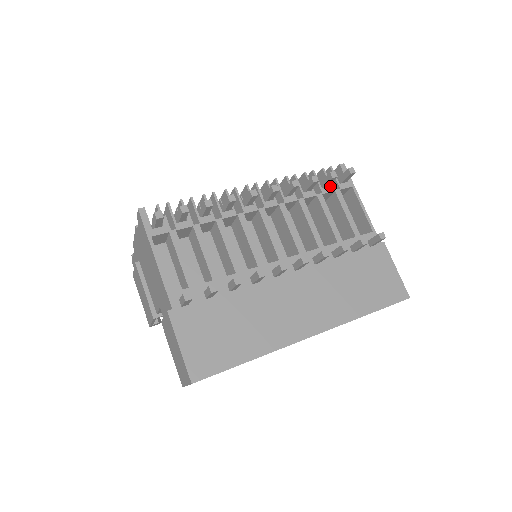
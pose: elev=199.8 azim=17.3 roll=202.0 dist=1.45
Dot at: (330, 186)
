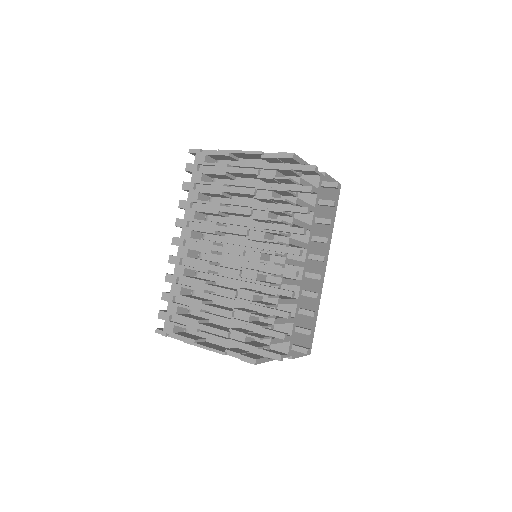
Dot at: occluded
